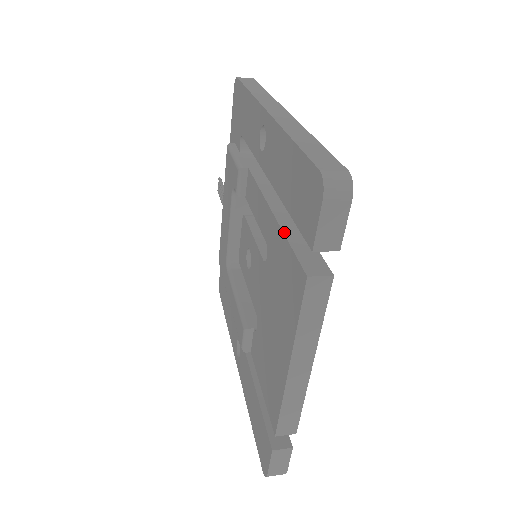
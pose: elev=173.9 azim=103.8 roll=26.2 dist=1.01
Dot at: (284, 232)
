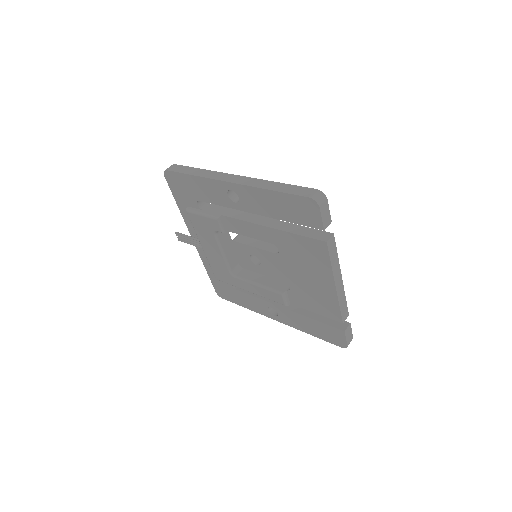
Dot at: (290, 232)
